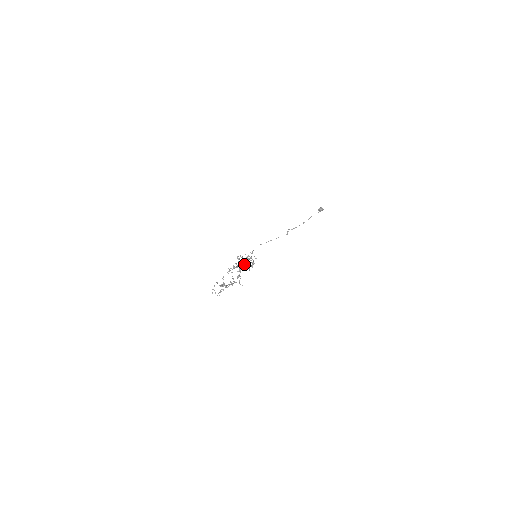
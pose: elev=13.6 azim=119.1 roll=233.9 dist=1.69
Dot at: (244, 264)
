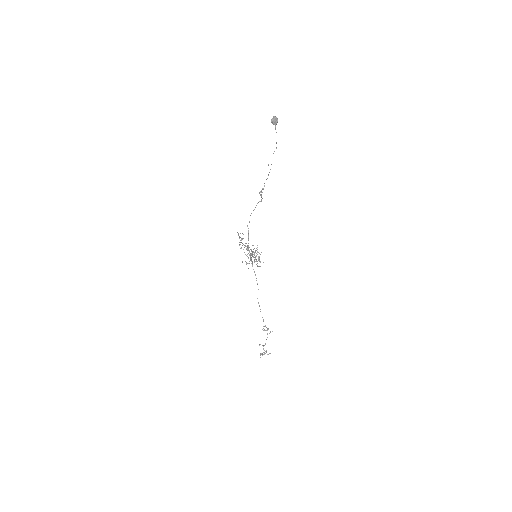
Dot at: occluded
